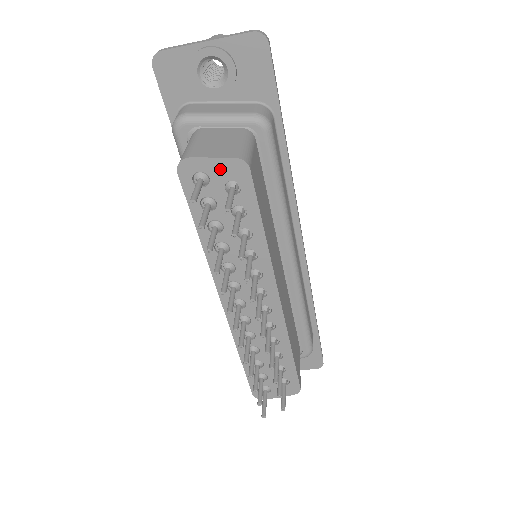
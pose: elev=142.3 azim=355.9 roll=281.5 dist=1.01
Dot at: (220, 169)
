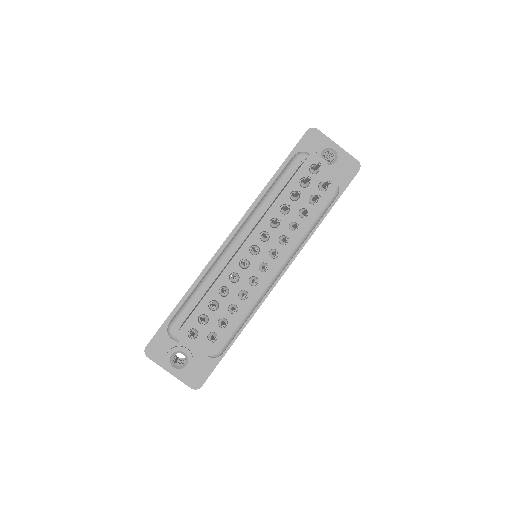
Dot at: (327, 173)
